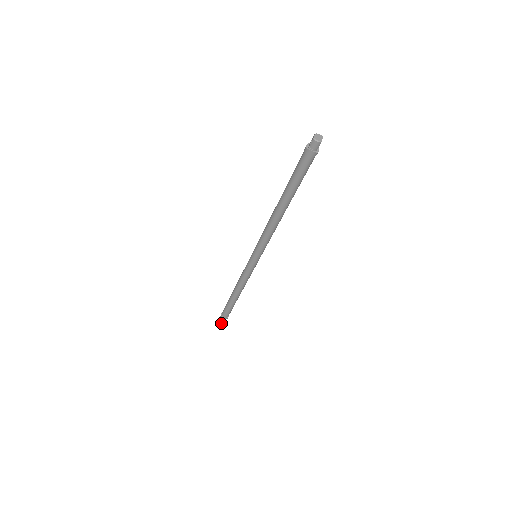
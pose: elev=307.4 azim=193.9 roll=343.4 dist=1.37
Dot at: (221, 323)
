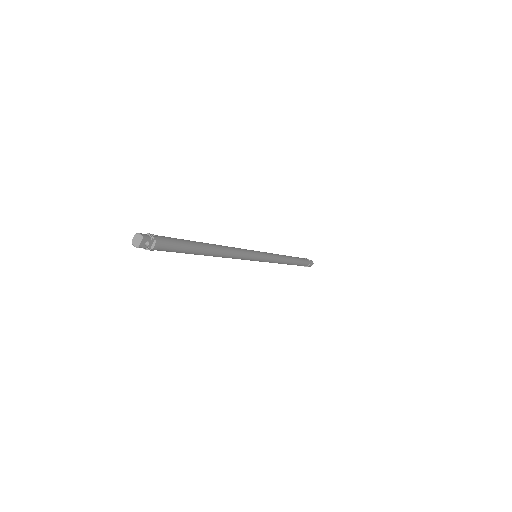
Dot at: occluded
